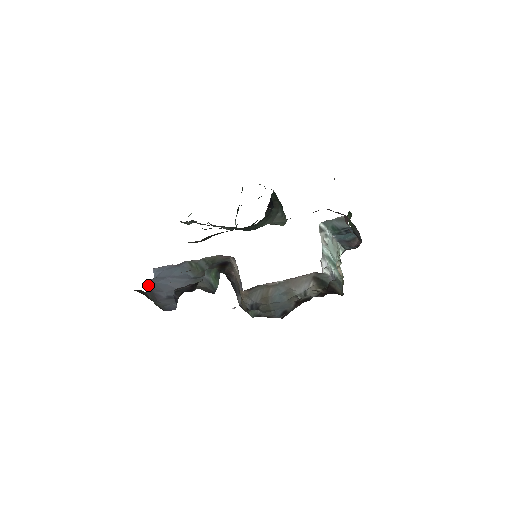
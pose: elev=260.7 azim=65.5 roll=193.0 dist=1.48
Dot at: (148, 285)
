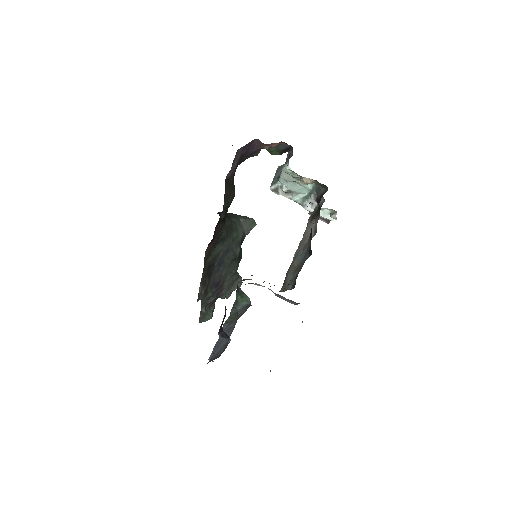
Dot at: occluded
